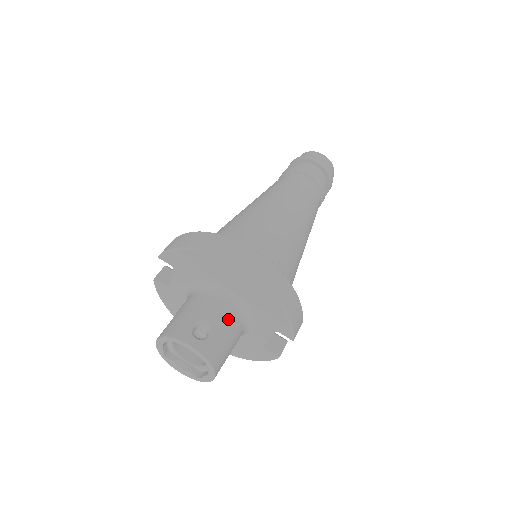
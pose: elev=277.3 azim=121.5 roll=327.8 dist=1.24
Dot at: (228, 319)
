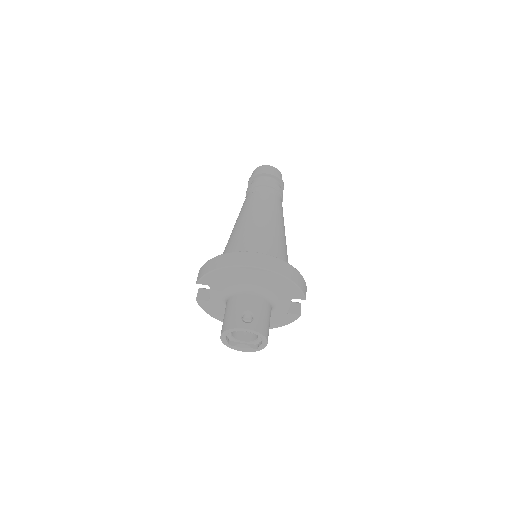
Dot at: (260, 303)
